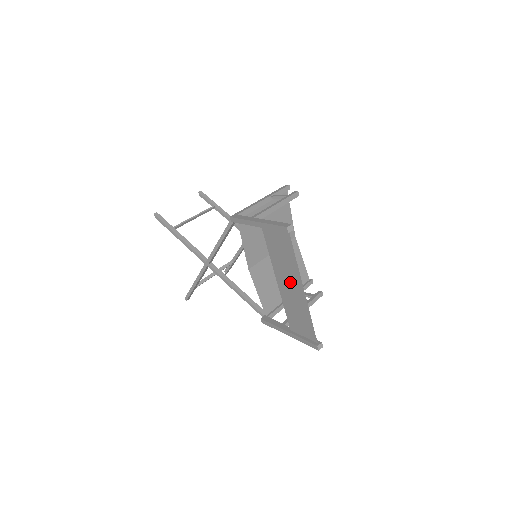
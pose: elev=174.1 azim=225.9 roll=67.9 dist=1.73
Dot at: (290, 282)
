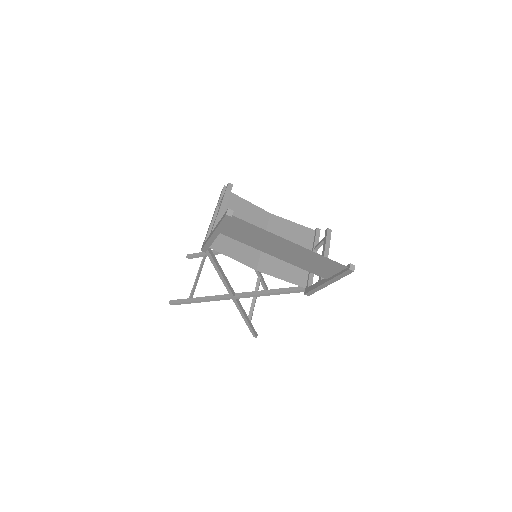
Dot at: (280, 247)
